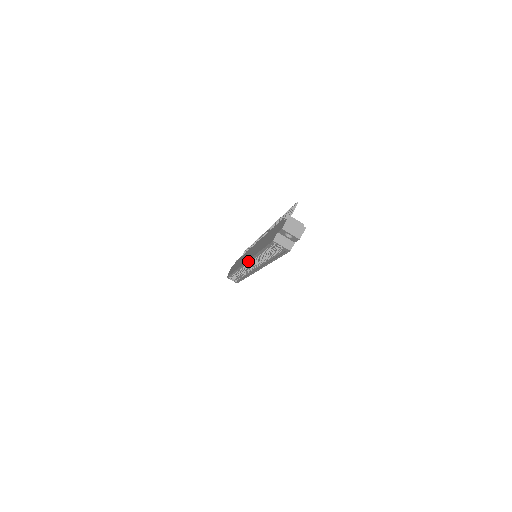
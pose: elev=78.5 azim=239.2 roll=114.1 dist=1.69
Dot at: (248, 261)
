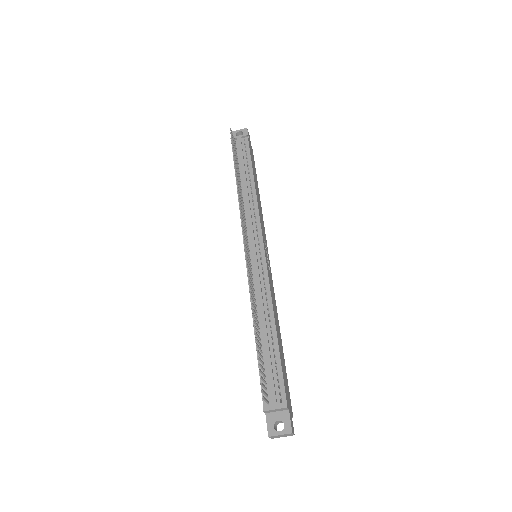
Dot at: occluded
